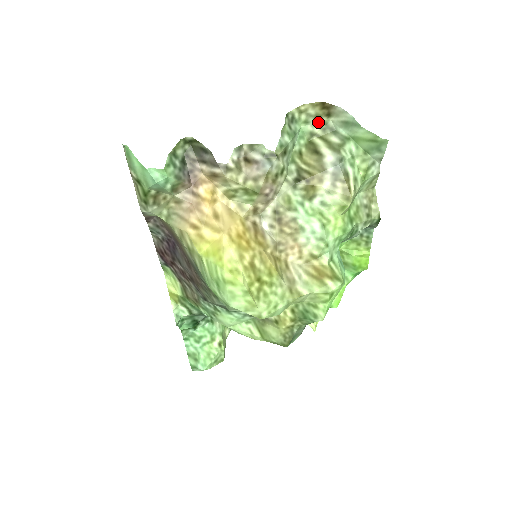
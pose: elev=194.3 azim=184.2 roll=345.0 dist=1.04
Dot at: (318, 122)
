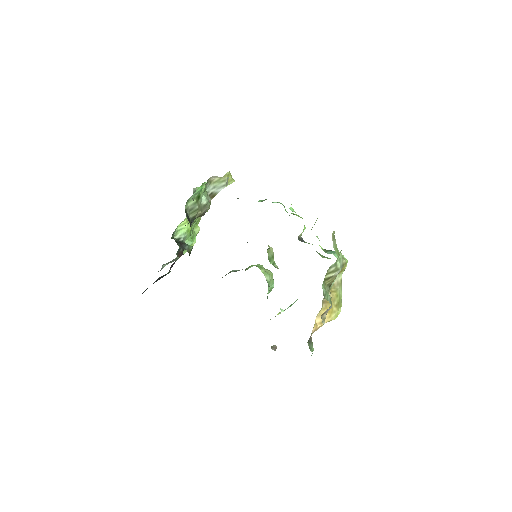
Dot at: occluded
